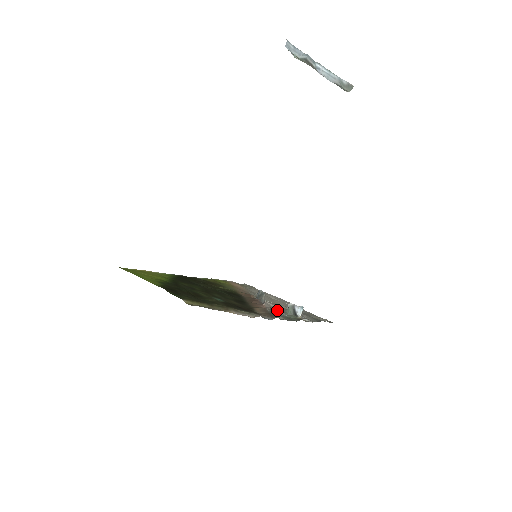
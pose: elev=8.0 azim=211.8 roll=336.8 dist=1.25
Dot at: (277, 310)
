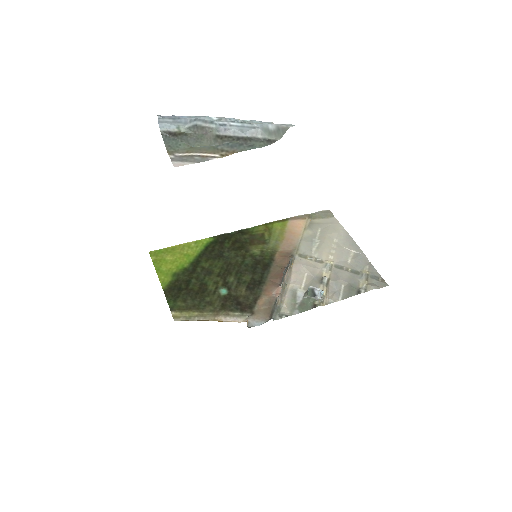
Dot at: (304, 284)
